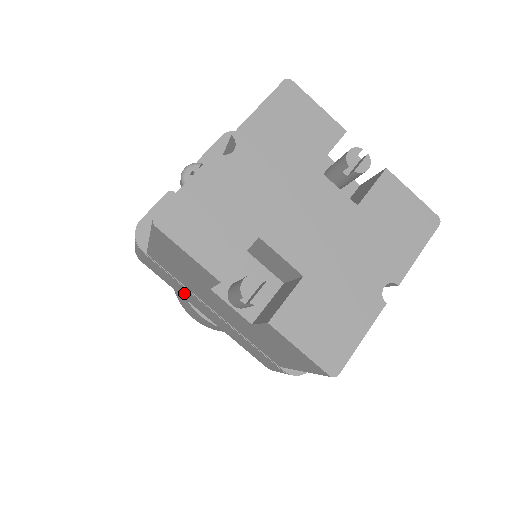
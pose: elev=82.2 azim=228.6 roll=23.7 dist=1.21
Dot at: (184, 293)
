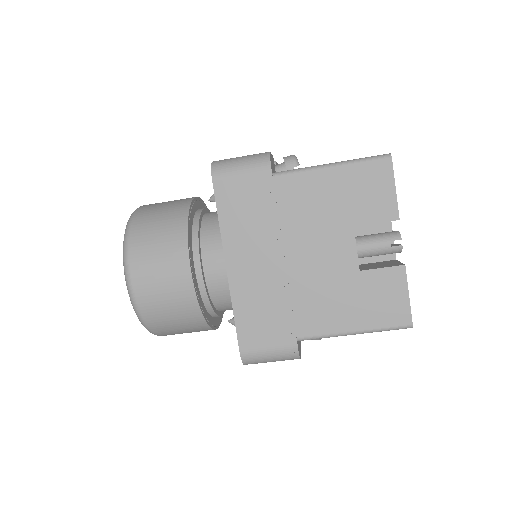
Dot at: (248, 231)
